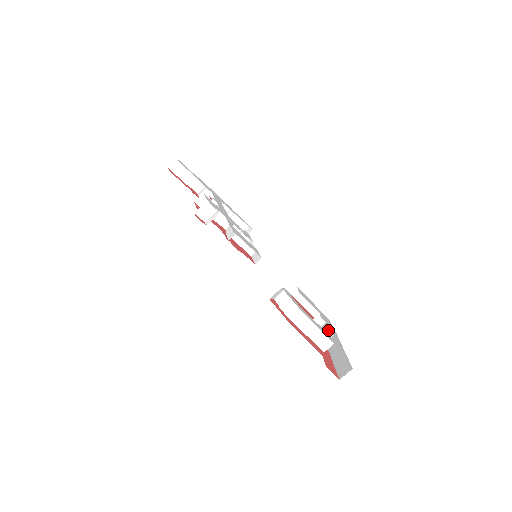
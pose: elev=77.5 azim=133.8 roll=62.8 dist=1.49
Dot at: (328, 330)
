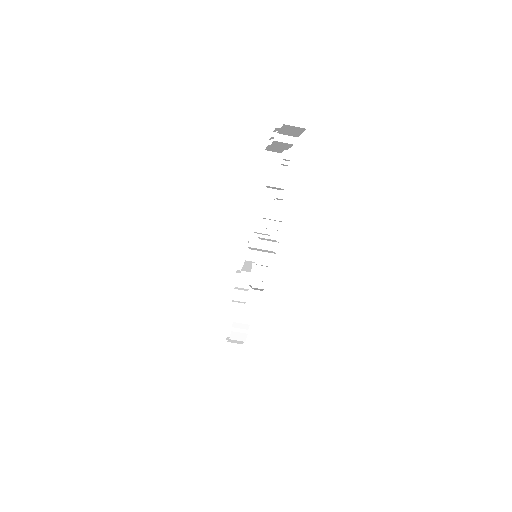
Dot at: (242, 302)
